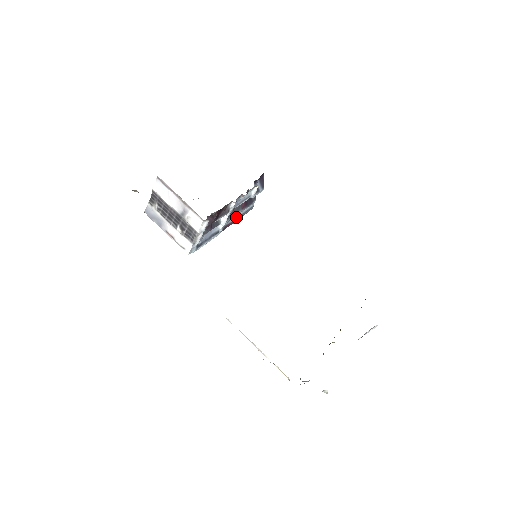
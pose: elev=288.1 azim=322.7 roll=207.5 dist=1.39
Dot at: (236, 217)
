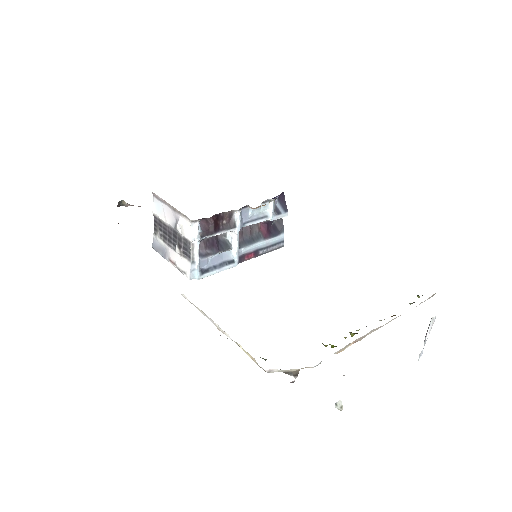
Dot at: (258, 248)
